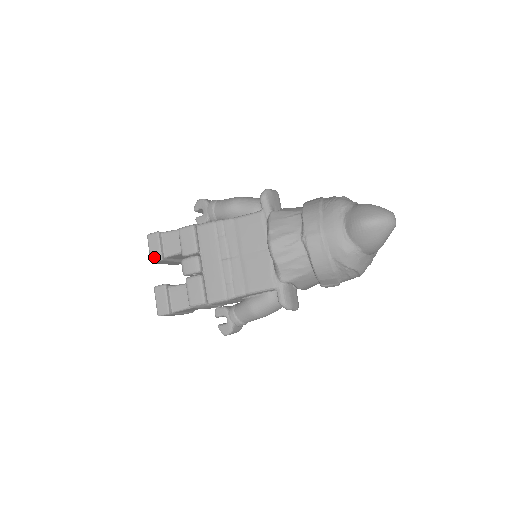
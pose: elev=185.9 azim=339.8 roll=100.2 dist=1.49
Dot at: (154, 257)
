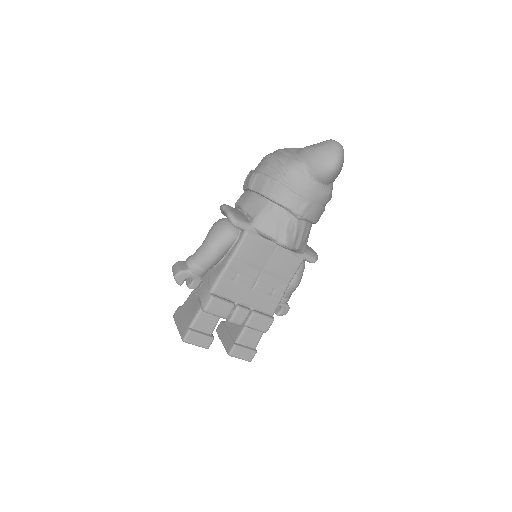
Dot at: (207, 344)
